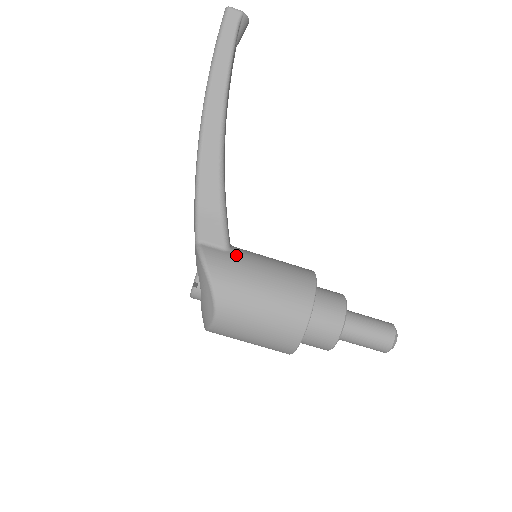
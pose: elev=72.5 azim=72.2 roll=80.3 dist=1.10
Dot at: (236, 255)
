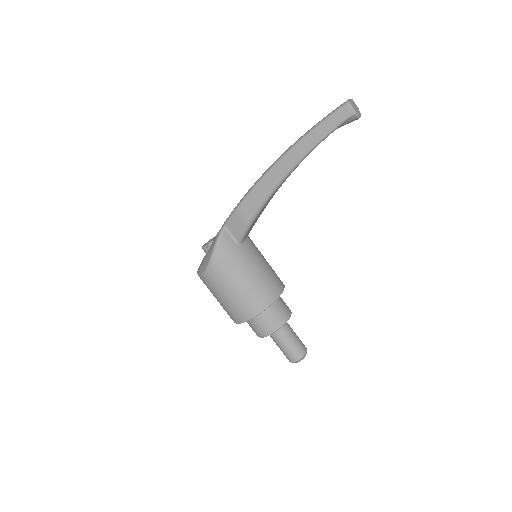
Dot at: (241, 251)
